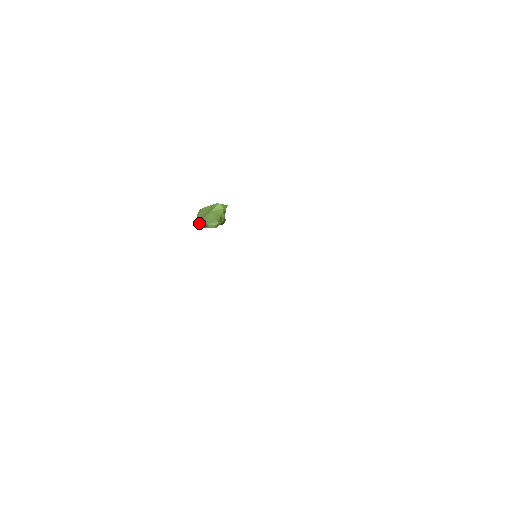
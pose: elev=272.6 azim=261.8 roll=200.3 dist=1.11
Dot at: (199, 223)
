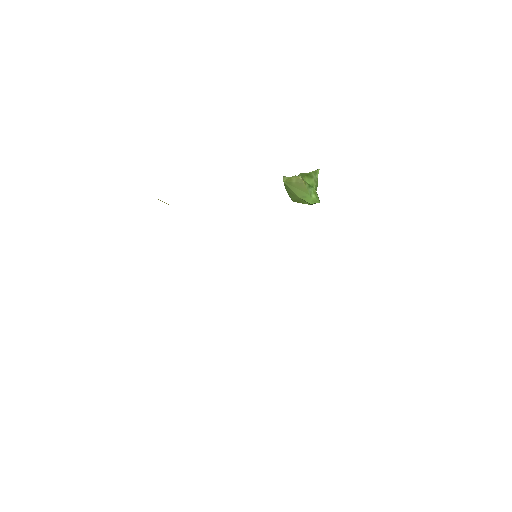
Dot at: (284, 185)
